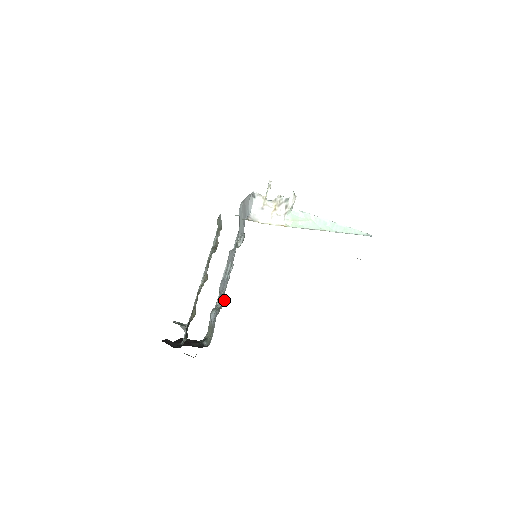
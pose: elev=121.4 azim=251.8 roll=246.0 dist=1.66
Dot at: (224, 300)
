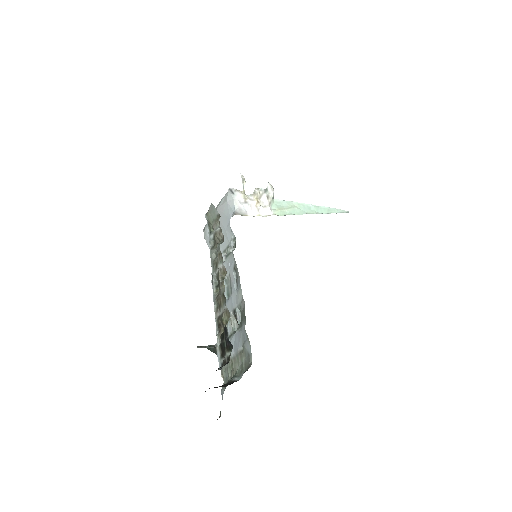
Dot at: (240, 315)
